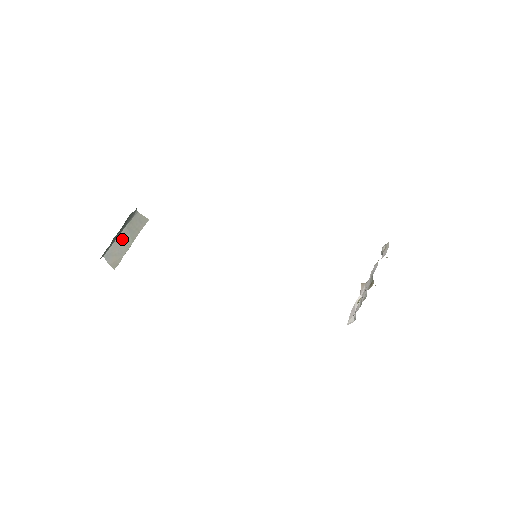
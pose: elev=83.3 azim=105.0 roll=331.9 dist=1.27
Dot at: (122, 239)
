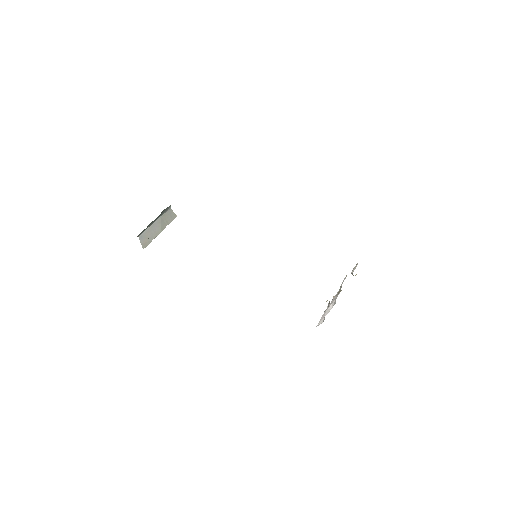
Dot at: (155, 226)
